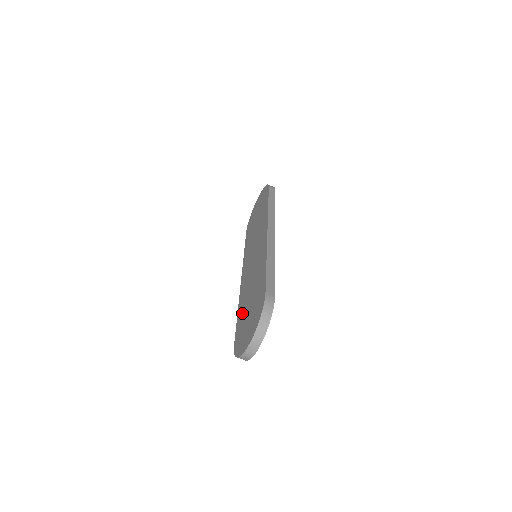
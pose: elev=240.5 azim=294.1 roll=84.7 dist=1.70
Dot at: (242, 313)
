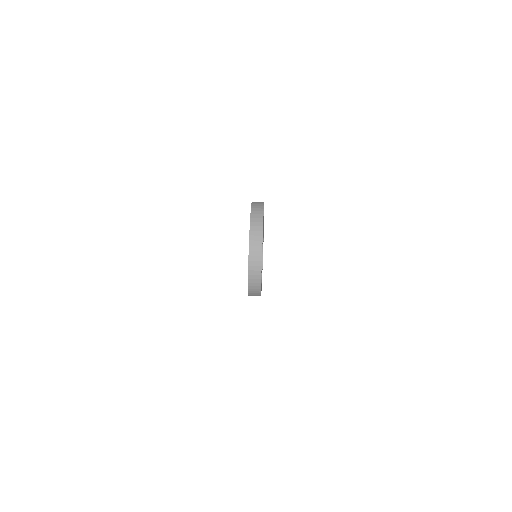
Dot at: occluded
